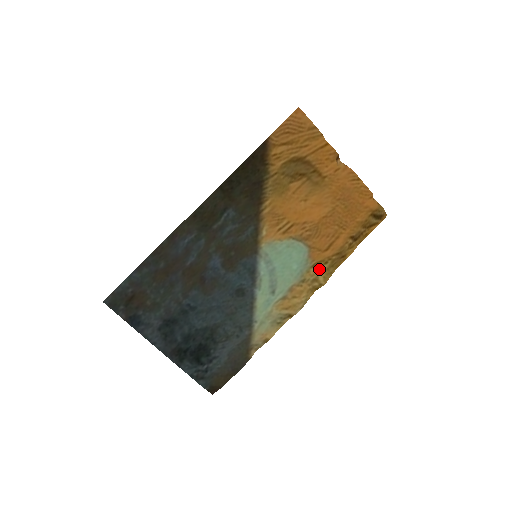
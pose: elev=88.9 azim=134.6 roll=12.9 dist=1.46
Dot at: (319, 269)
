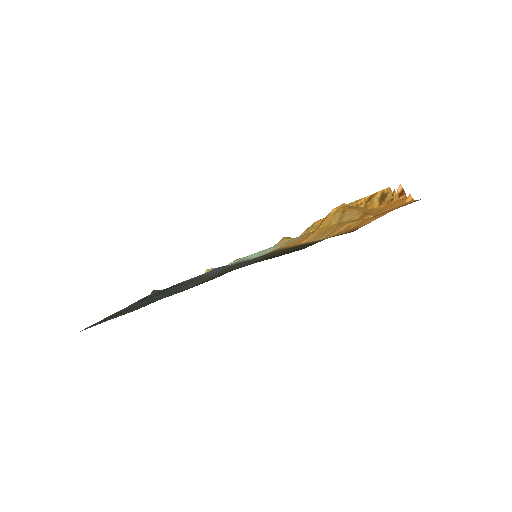
Dot at: (302, 235)
